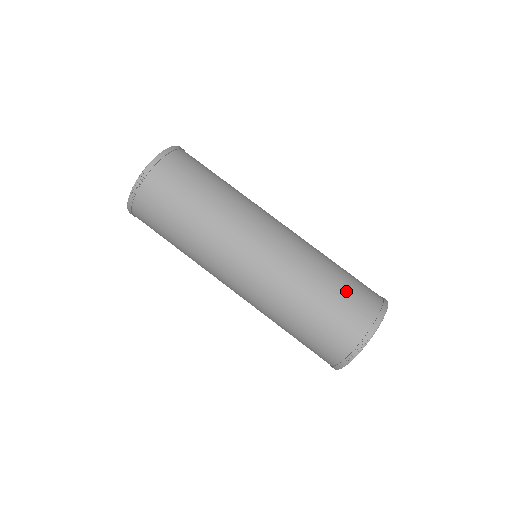
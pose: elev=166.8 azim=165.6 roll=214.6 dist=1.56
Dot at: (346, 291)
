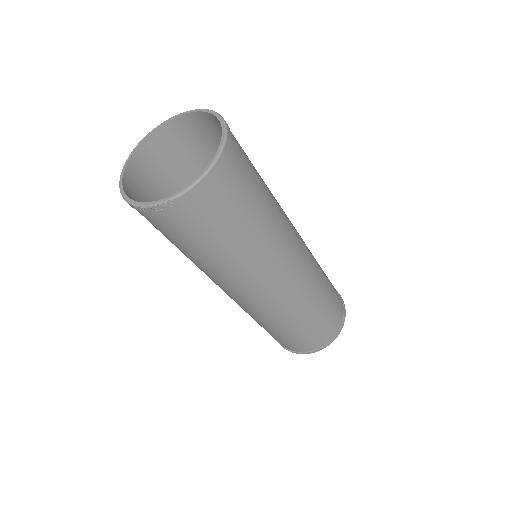
Dot at: (322, 323)
